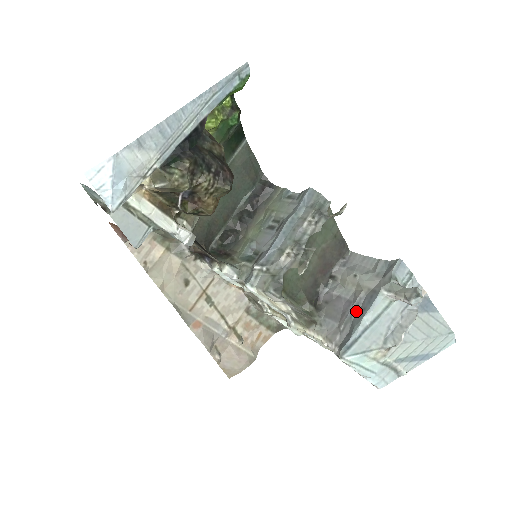
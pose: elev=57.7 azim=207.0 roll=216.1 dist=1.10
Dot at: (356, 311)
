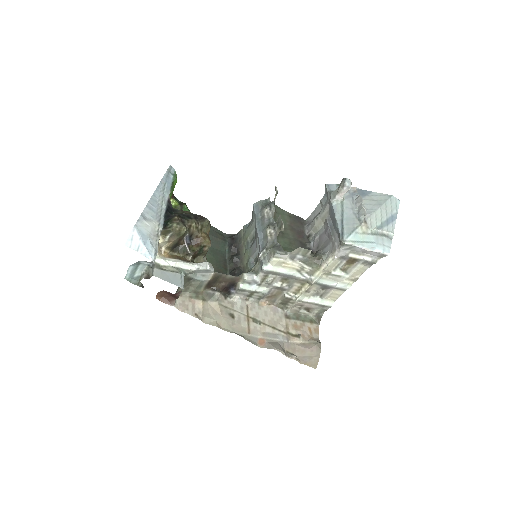
Dot at: (332, 225)
